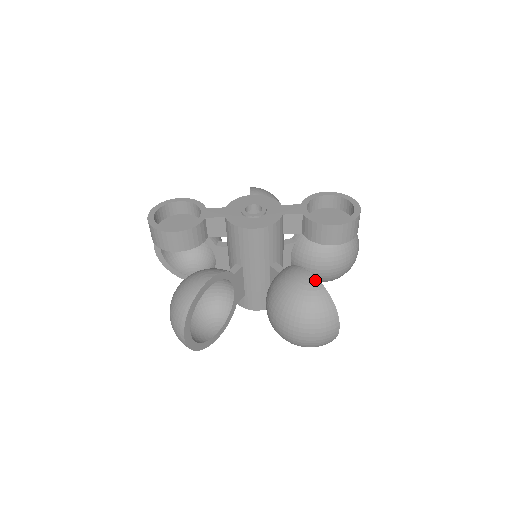
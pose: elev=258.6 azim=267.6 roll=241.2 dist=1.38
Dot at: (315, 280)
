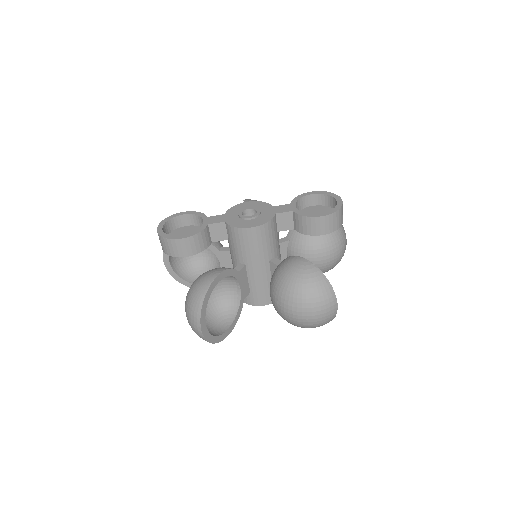
Dot at: (310, 264)
